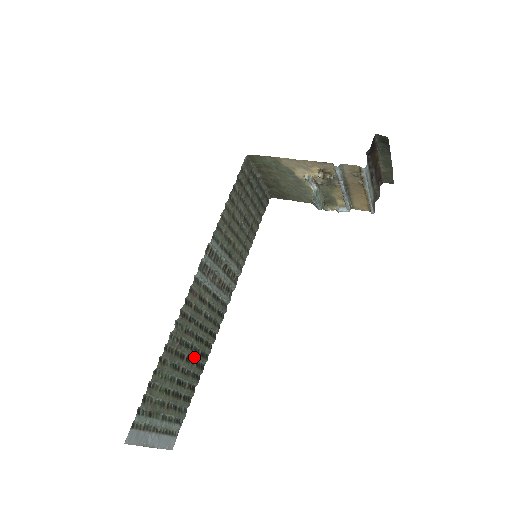
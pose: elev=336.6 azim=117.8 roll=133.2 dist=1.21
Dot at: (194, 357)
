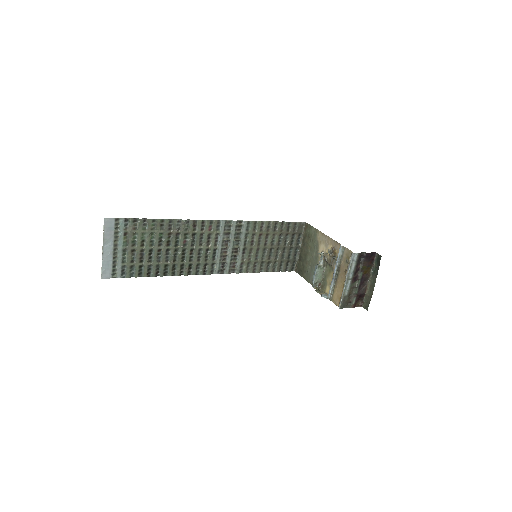
Dot at: (170, 257)
